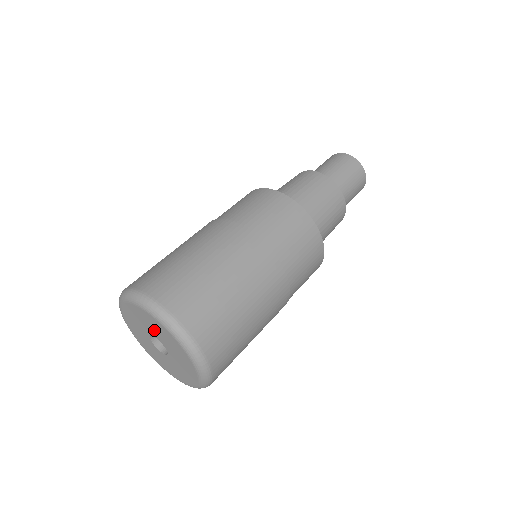
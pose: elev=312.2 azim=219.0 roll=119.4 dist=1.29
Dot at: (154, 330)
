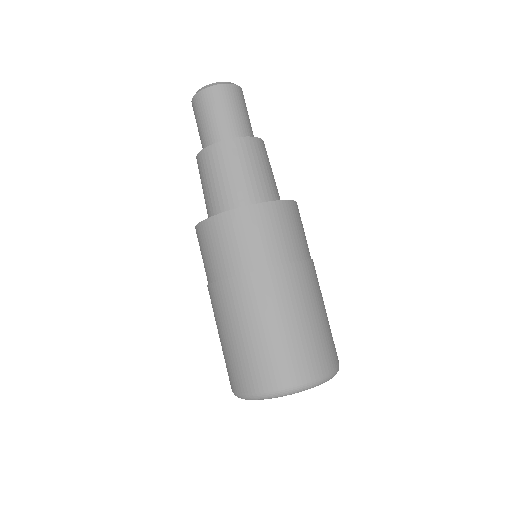
Dot at: occluded
